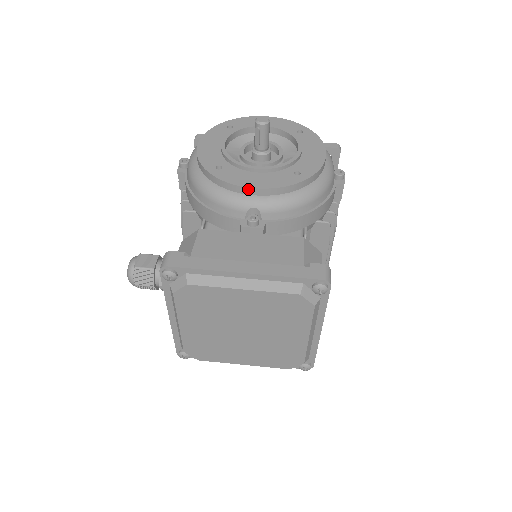
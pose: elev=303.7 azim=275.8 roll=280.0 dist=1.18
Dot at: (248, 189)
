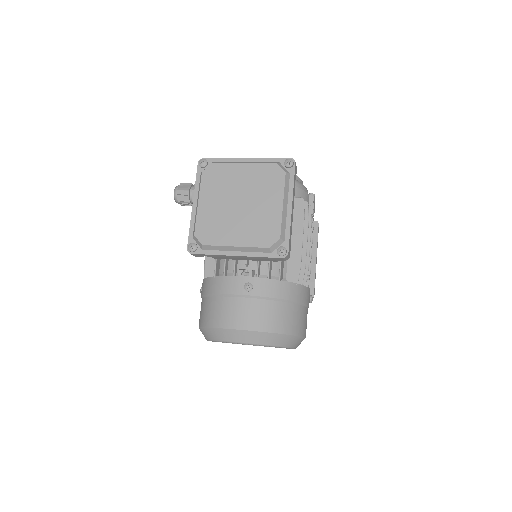
Dot at: occluded
